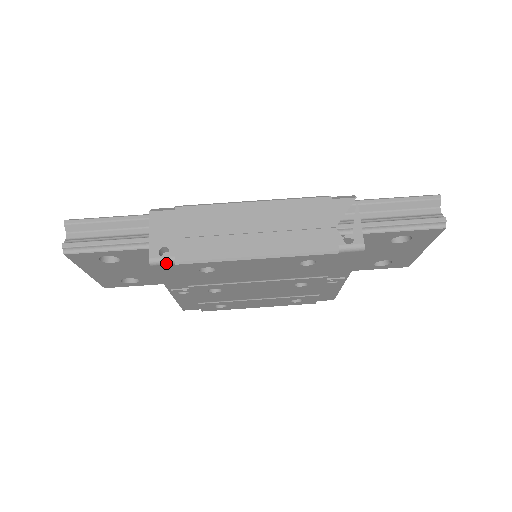
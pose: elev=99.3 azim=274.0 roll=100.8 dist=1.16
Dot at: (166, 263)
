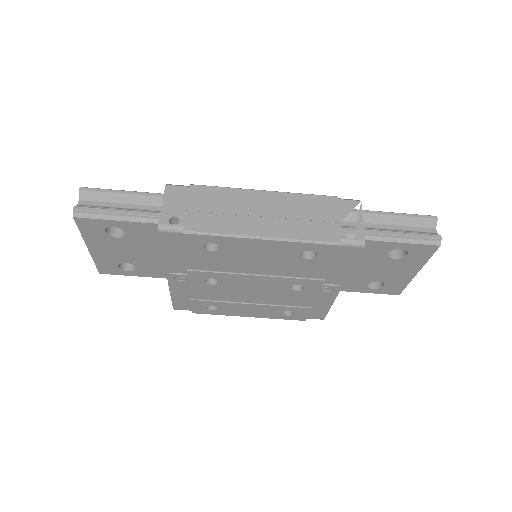
Dot at: (174, 231)
